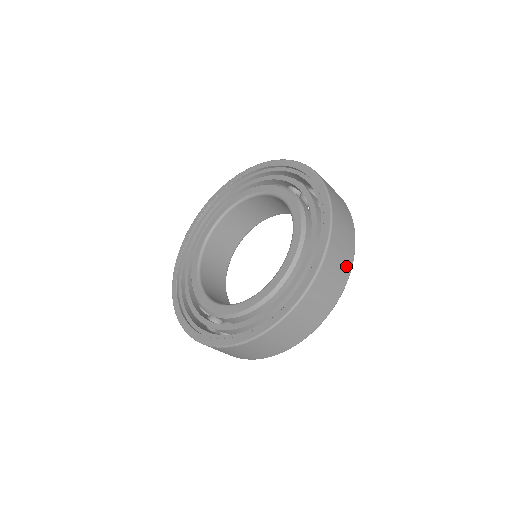
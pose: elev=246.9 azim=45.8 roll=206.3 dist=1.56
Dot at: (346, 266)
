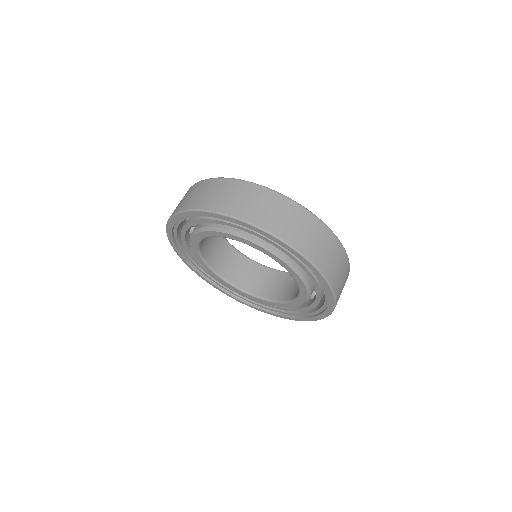
Dot at: (346, 279)
